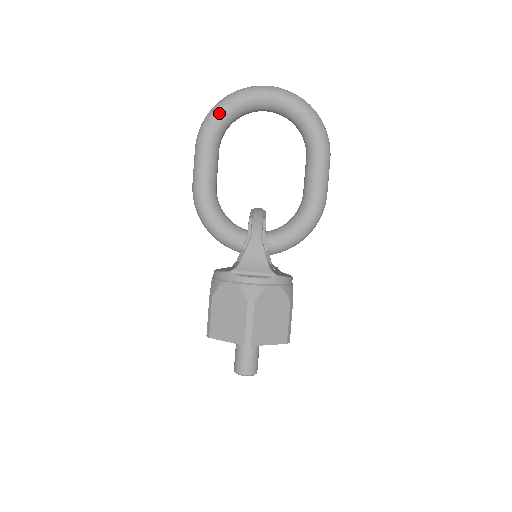
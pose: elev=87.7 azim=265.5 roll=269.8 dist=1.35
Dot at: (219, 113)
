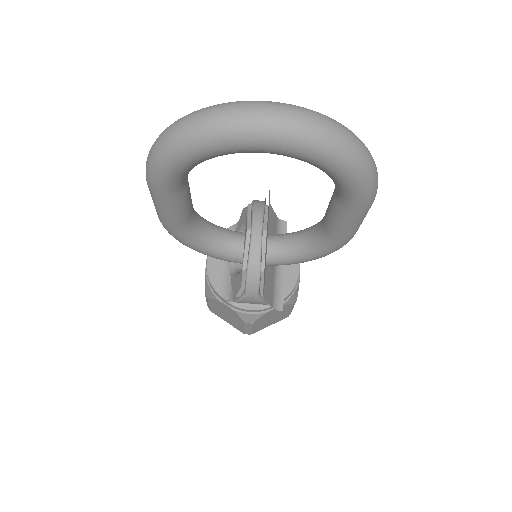
Dot at: (175, 166)
